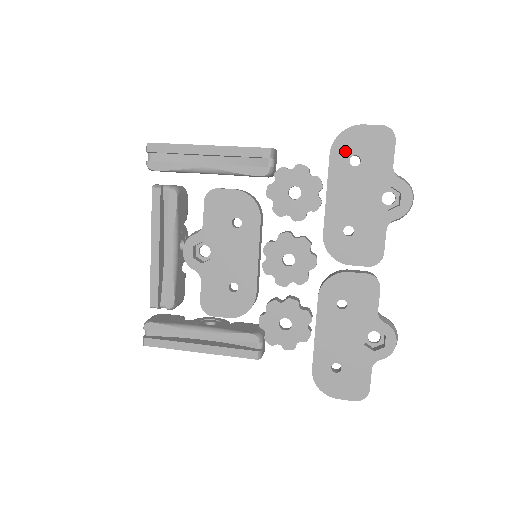
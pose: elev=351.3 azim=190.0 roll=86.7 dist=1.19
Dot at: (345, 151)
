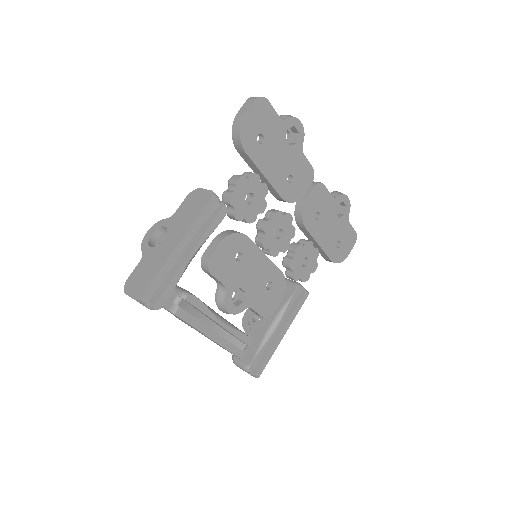
Dot at: (251, 140)
